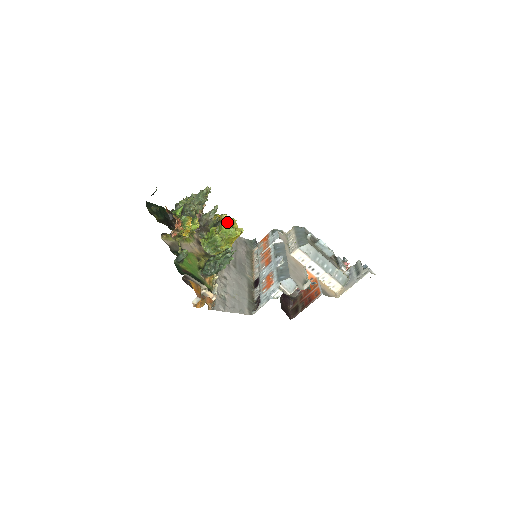
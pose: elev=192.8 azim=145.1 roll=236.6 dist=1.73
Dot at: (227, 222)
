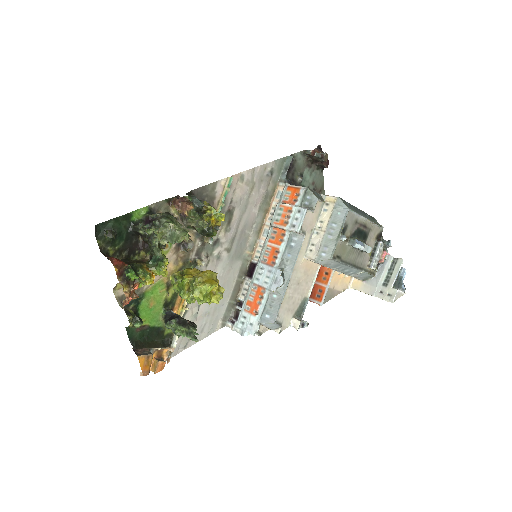
Dot at: (202, 289)
